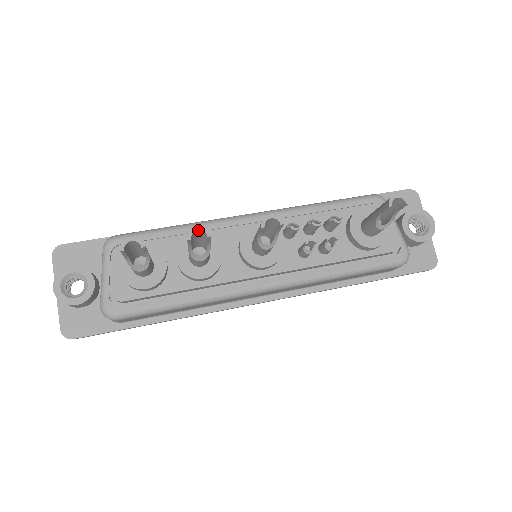
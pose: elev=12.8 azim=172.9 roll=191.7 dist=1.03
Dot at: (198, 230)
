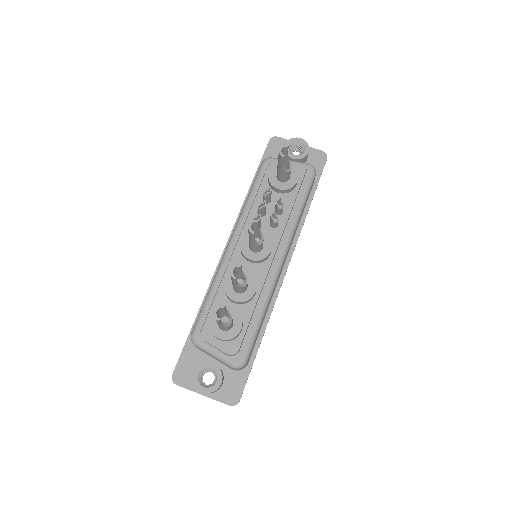
Dot at: (233, 270)
